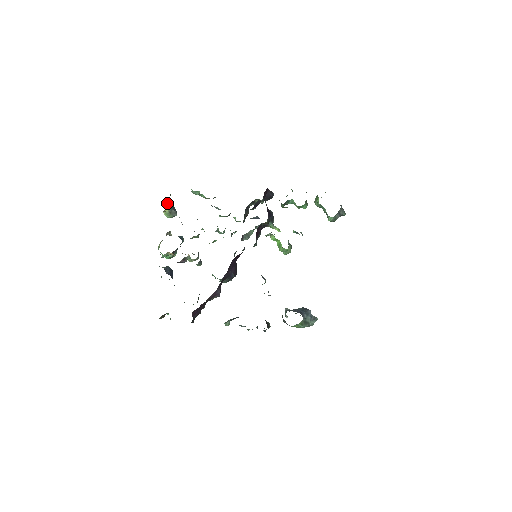
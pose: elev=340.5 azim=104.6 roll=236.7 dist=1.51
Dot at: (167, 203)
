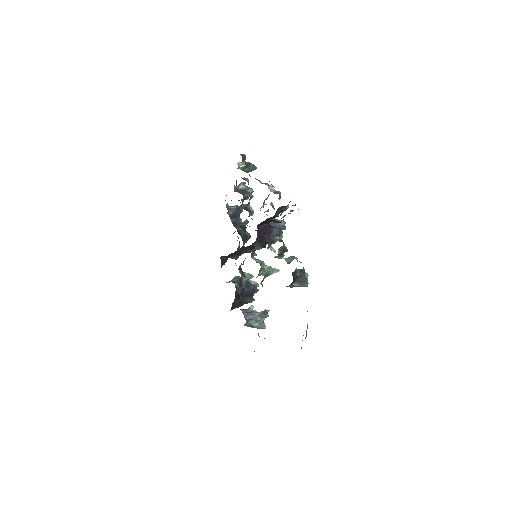
Dot at: occluded
